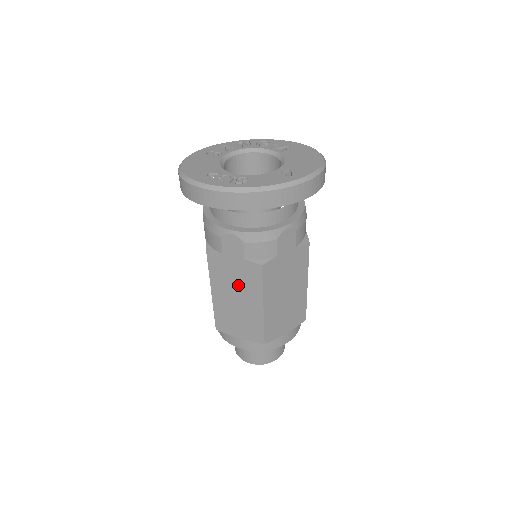
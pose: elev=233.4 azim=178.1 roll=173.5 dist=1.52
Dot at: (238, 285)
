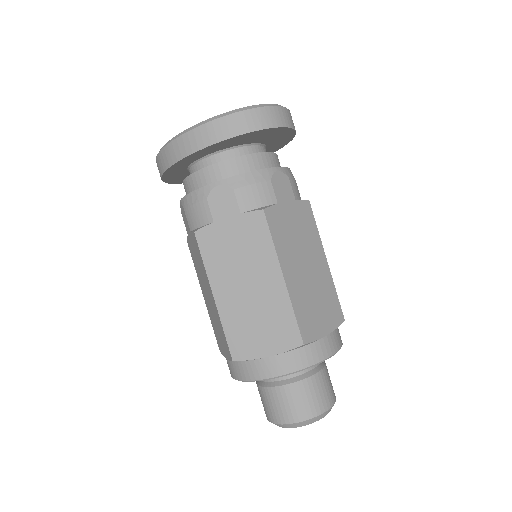
Dot at: (201, 272)
